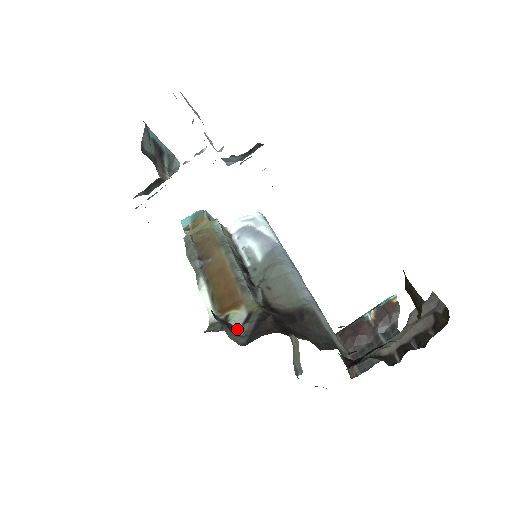
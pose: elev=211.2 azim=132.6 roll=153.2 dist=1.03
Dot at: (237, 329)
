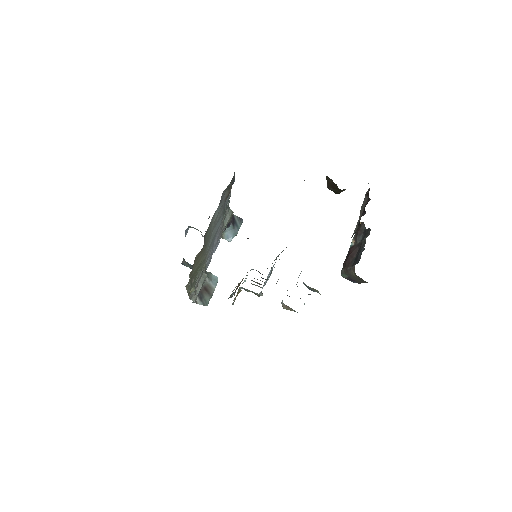
Dot at: occluded
